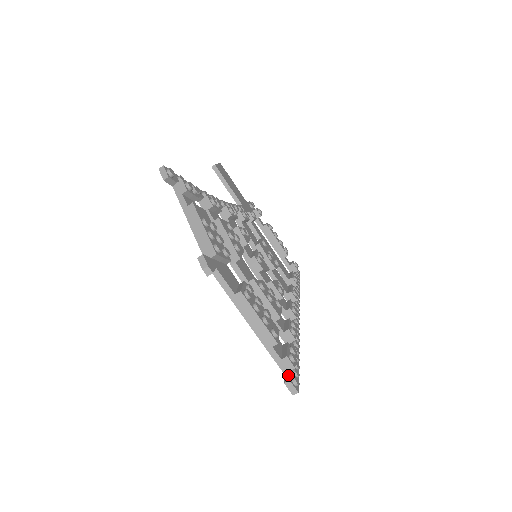
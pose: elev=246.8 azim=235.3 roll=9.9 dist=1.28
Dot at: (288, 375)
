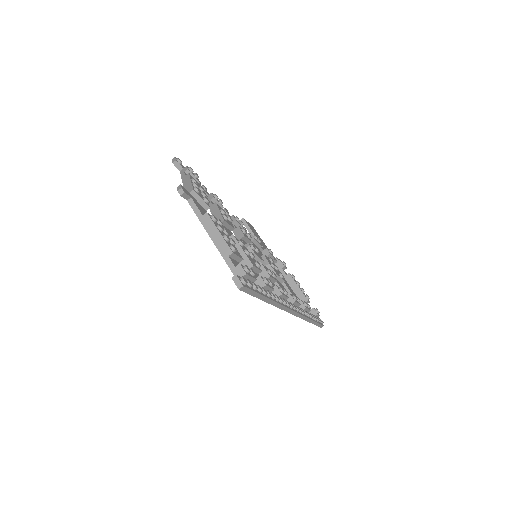
Dot at: (238, 277)
